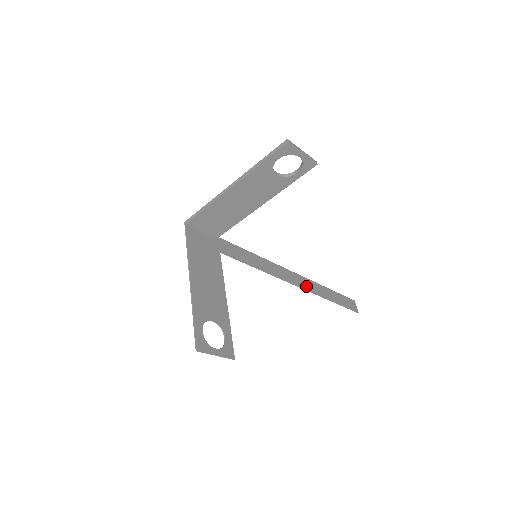
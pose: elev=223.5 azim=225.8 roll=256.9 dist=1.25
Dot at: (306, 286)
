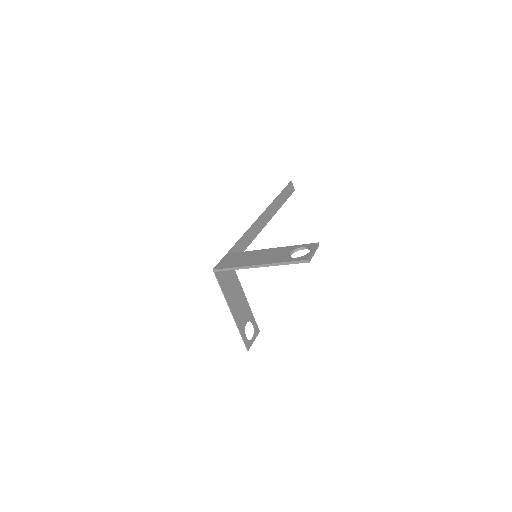
Dot at: (270, 215)
